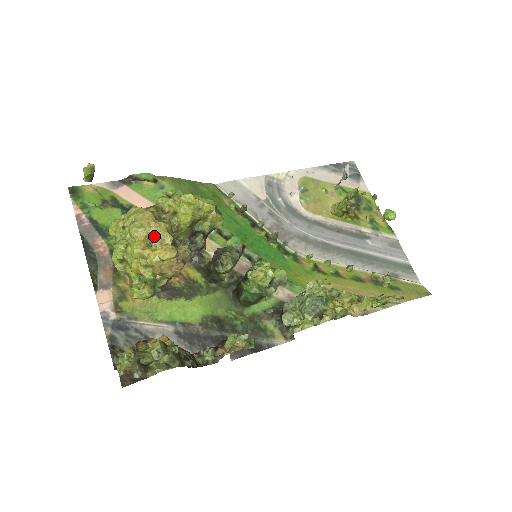
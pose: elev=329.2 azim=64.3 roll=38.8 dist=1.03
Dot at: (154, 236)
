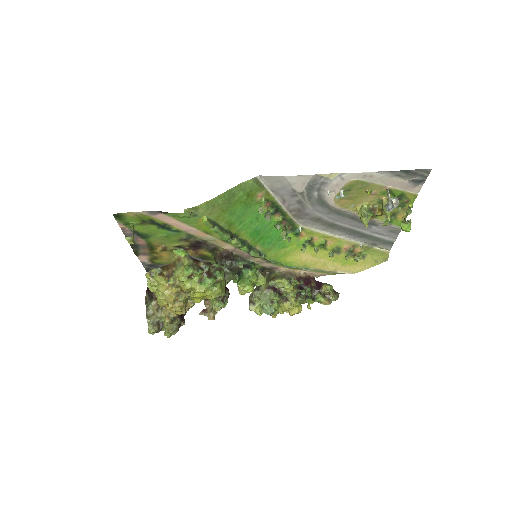
Dot at: occluded
